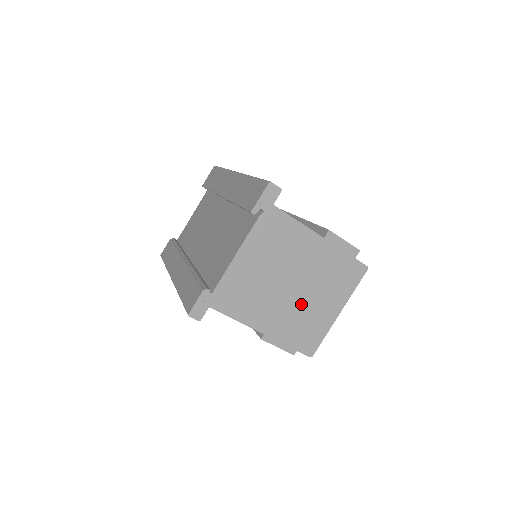
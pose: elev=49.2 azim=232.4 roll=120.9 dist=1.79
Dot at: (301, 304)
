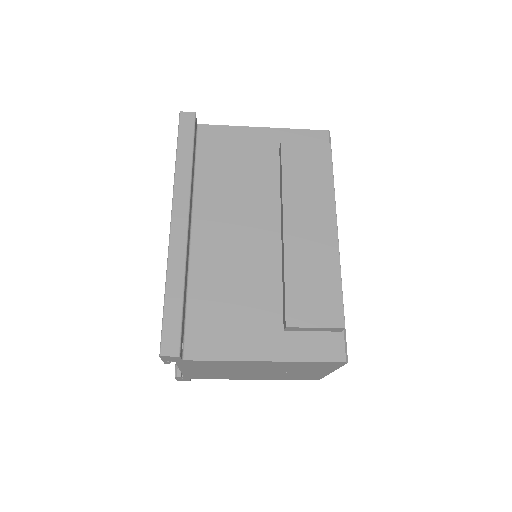
Dot at: (279, 374)
